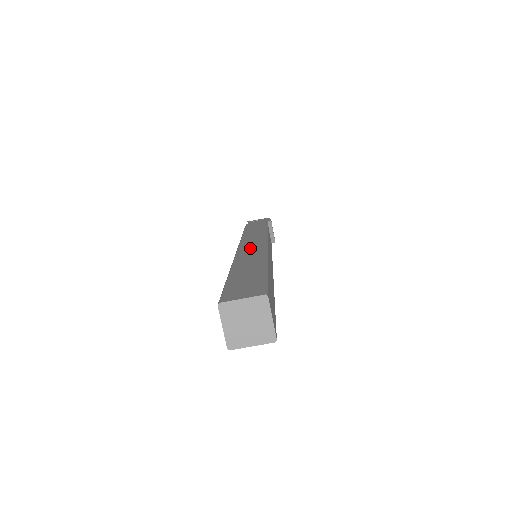
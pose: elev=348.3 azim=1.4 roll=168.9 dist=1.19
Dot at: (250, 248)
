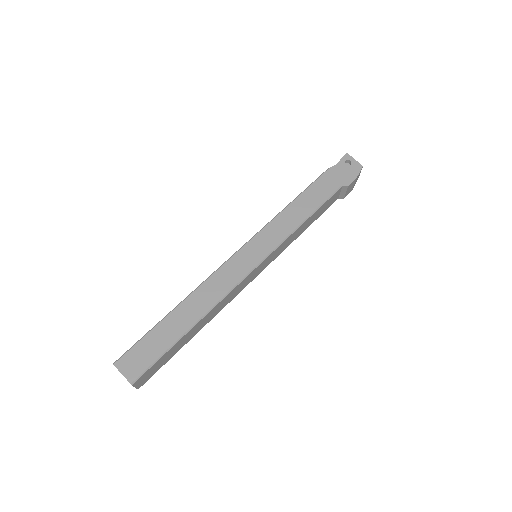
Dot at: (233, 269)
